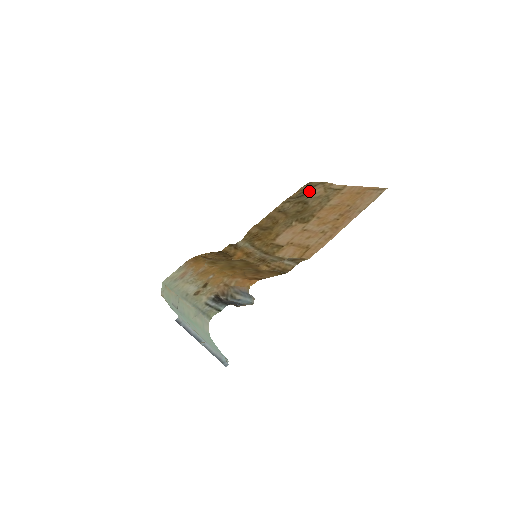
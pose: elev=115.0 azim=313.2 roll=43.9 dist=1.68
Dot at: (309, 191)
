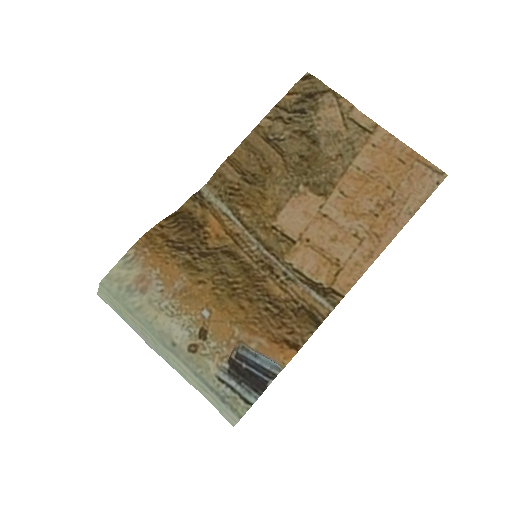
Dot at: (313, 105)
